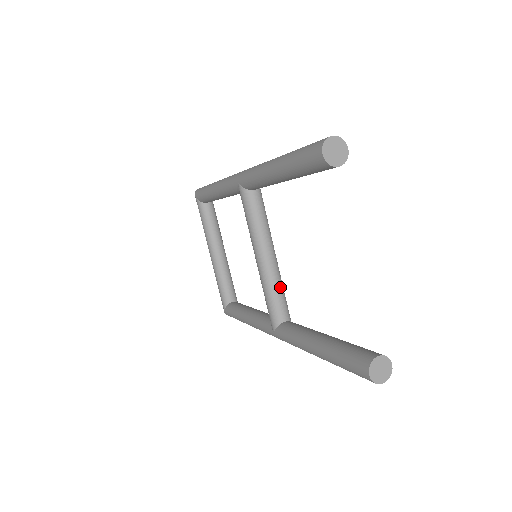
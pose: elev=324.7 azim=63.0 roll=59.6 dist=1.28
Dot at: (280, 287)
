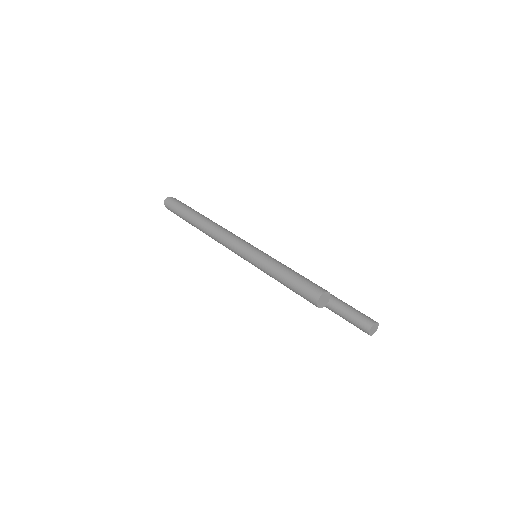
Dot at: occluded
